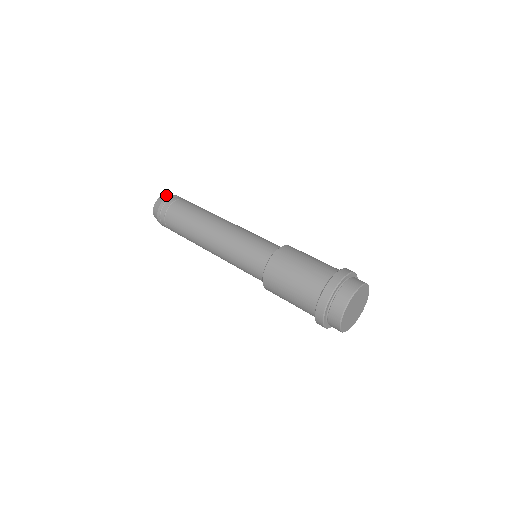
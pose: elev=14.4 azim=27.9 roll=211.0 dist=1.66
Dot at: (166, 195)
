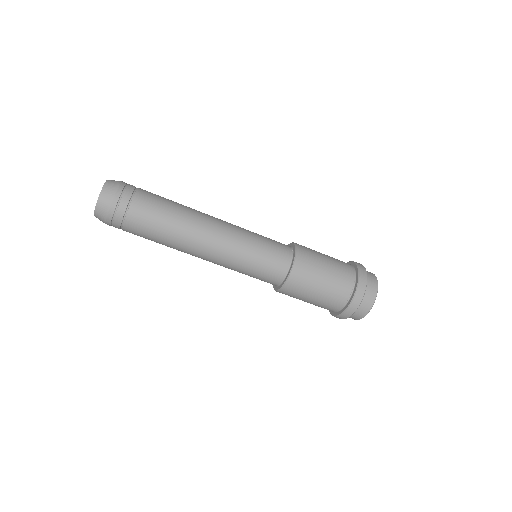
Dot at: (110, 186)
